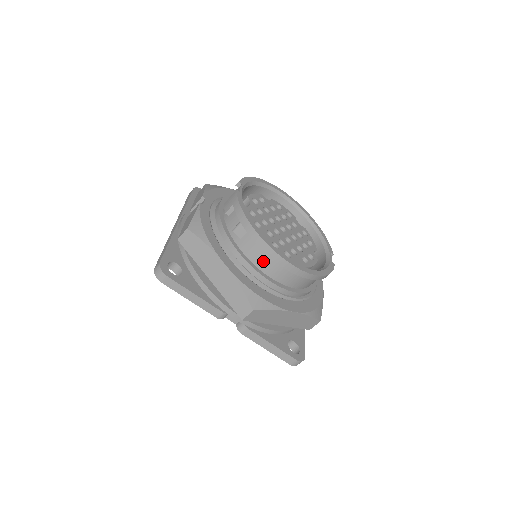
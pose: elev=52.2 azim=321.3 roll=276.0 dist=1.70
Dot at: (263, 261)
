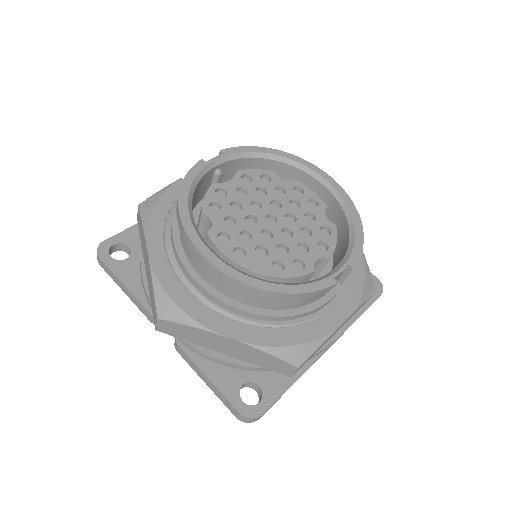
Dot at: (192, 255)
